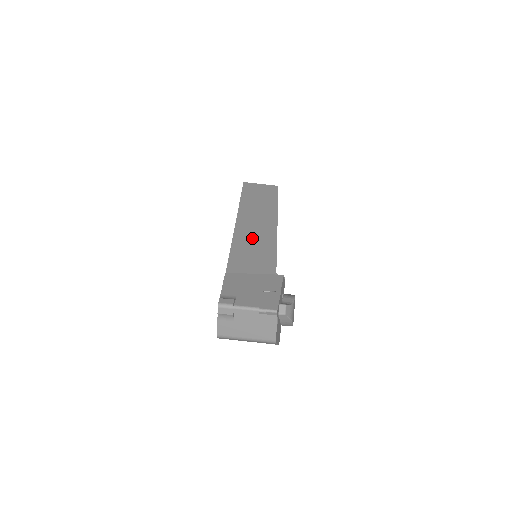
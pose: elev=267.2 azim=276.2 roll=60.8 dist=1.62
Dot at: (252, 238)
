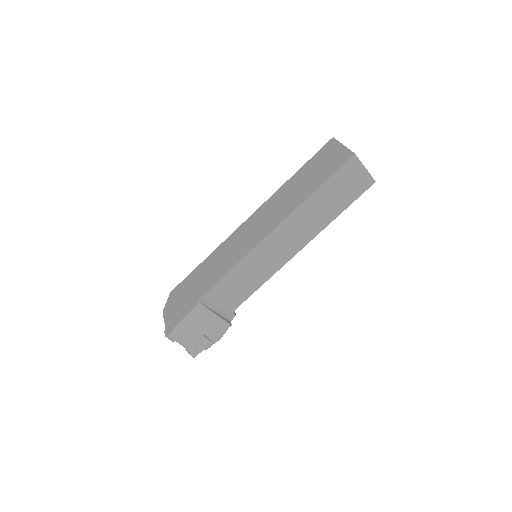
Dot at: (260, 263)
